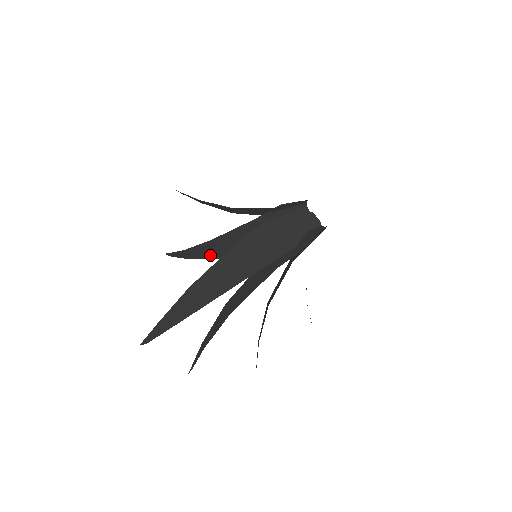
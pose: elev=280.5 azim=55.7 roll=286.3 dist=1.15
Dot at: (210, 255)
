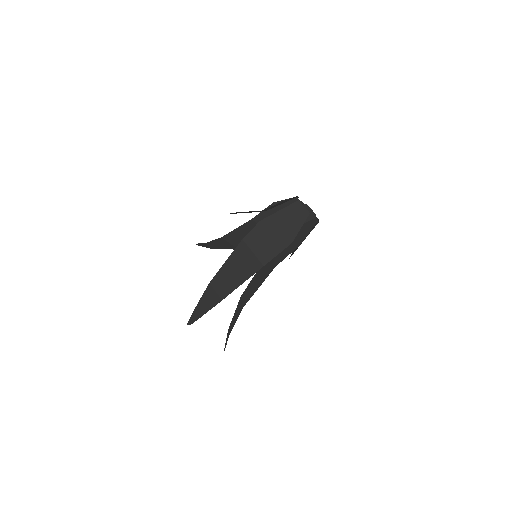
Dot at: (227, 247)
